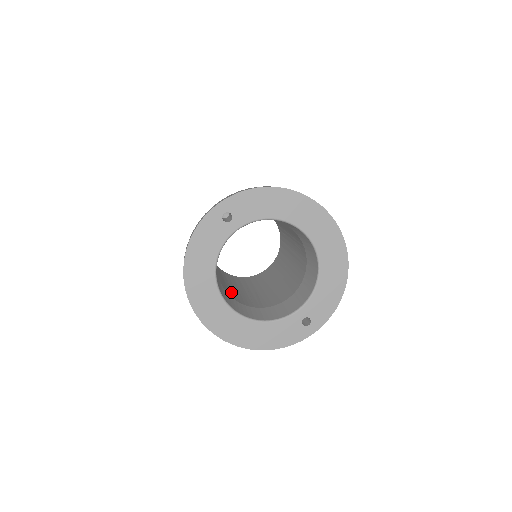
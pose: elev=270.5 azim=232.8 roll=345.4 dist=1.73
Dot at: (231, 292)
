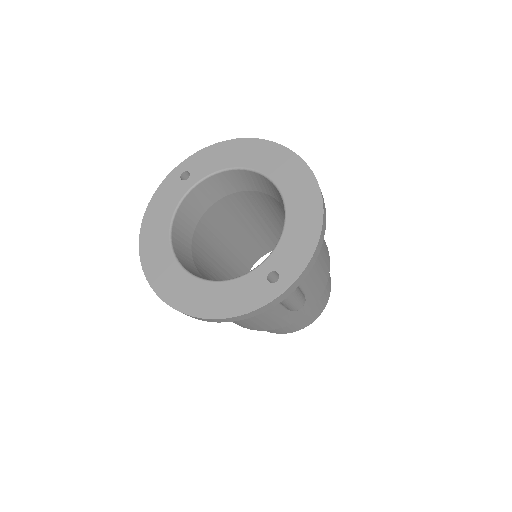
Dot at: occluded
